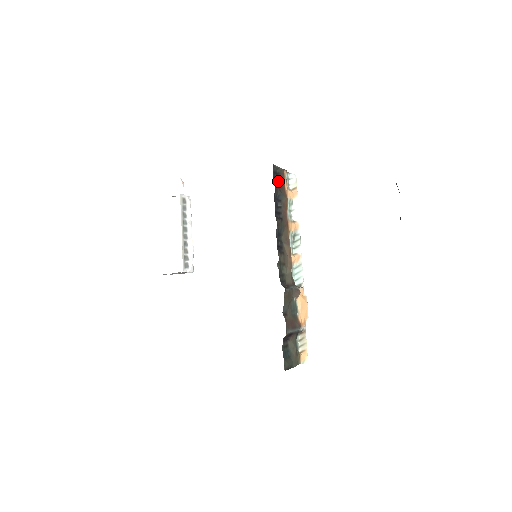
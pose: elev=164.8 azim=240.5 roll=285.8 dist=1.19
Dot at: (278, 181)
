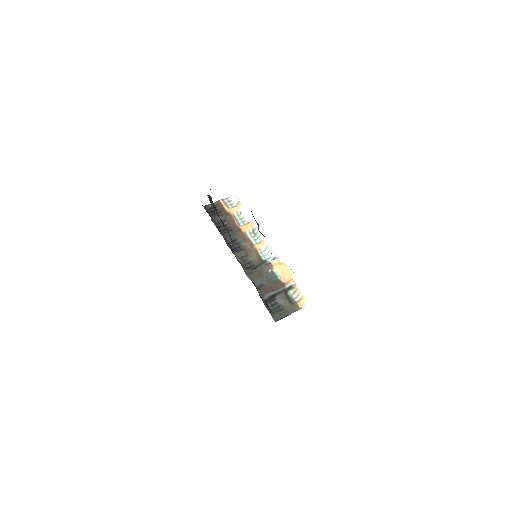
Dot at: (217, 211)
